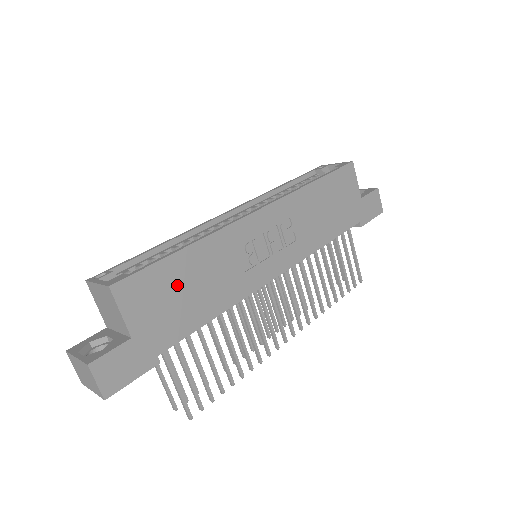
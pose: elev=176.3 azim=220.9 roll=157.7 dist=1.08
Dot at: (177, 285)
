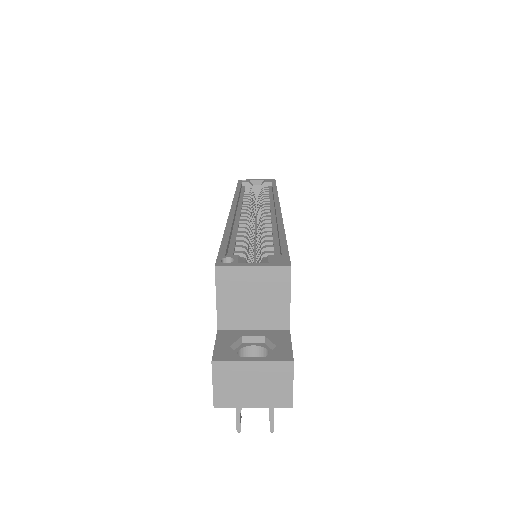
Dot at: occluded
